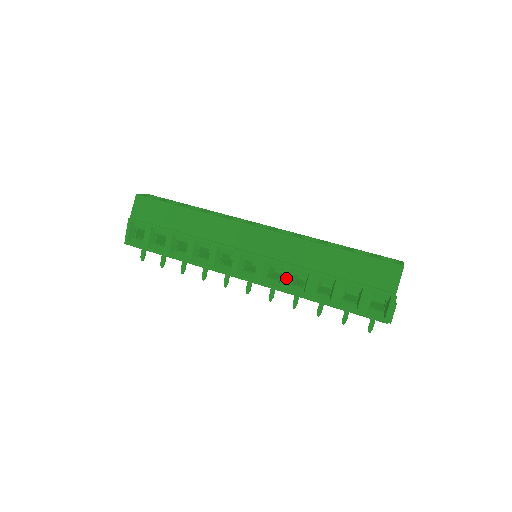
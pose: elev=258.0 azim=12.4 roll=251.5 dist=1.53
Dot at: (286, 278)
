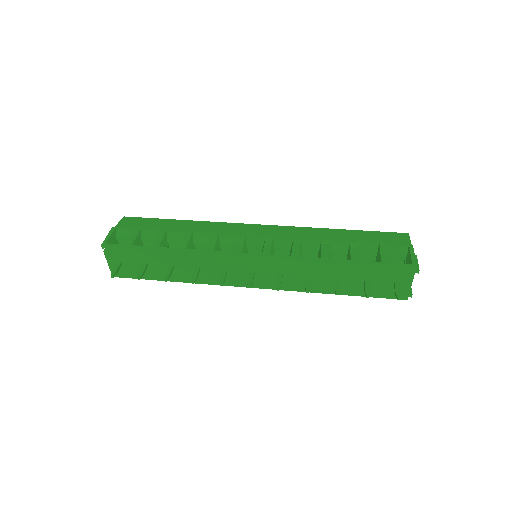
Dot at: (298, 248)
